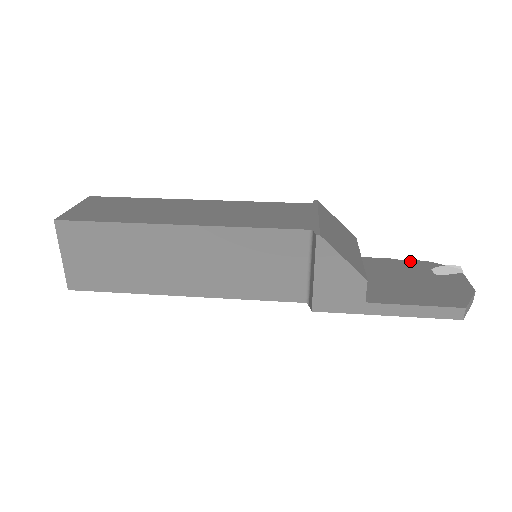
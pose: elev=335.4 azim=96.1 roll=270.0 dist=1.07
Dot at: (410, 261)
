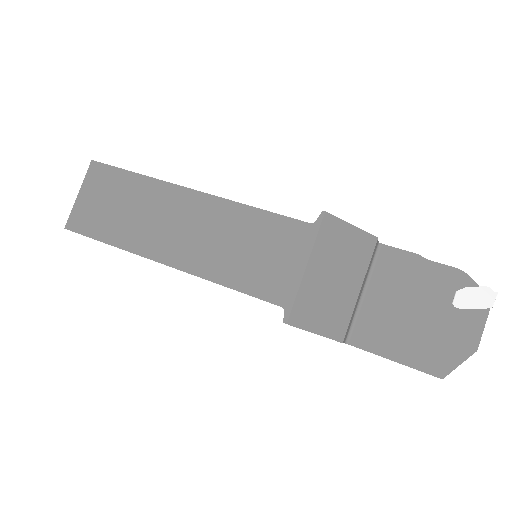
Dot at: (440, 267)
